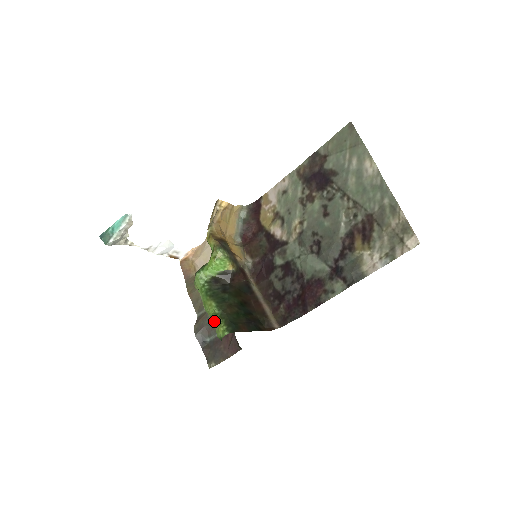
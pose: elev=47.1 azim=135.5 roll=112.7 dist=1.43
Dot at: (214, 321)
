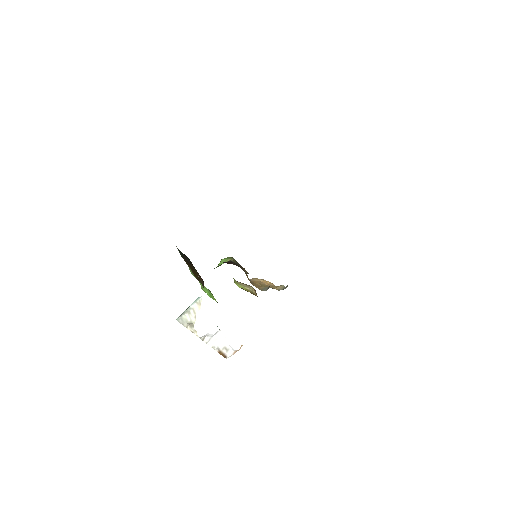
Dot at: occluded
